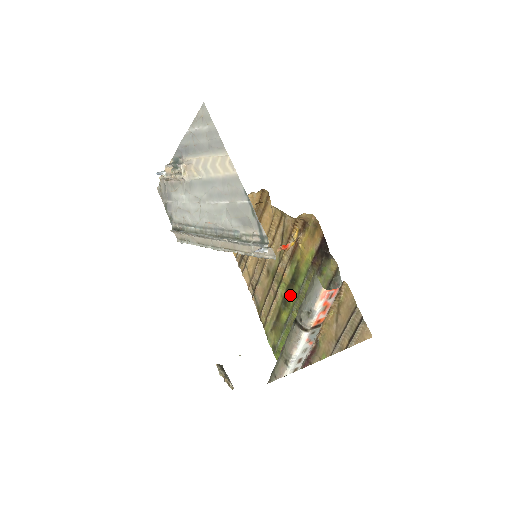
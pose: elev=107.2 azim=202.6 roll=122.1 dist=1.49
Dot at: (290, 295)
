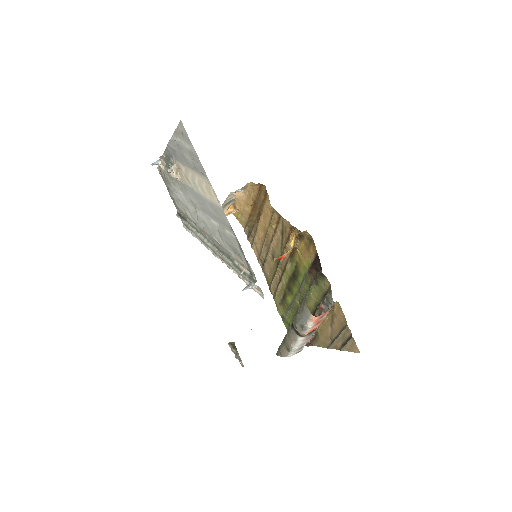
Dot at: (292, 286)
